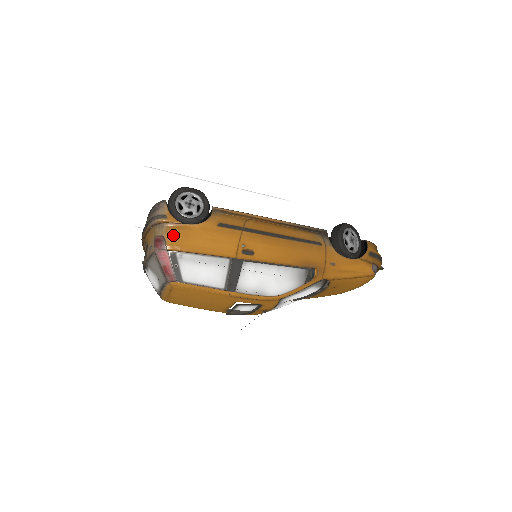
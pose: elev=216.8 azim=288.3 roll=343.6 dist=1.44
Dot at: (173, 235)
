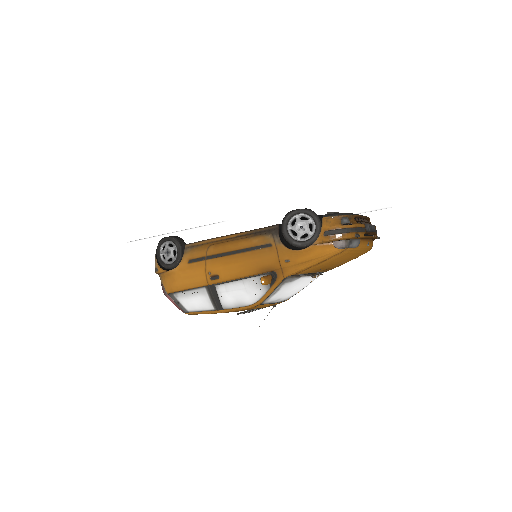
Dot at: (166, 282)
